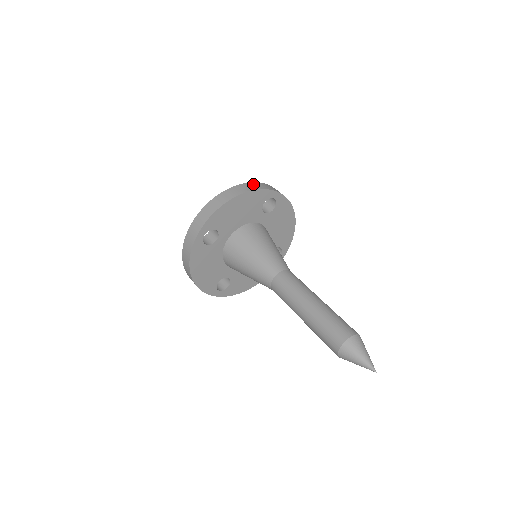
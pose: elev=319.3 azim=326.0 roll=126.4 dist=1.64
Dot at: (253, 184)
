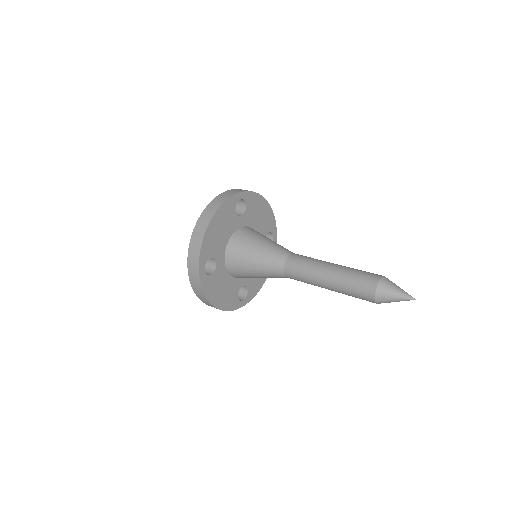
Dot at: (216, 200)
